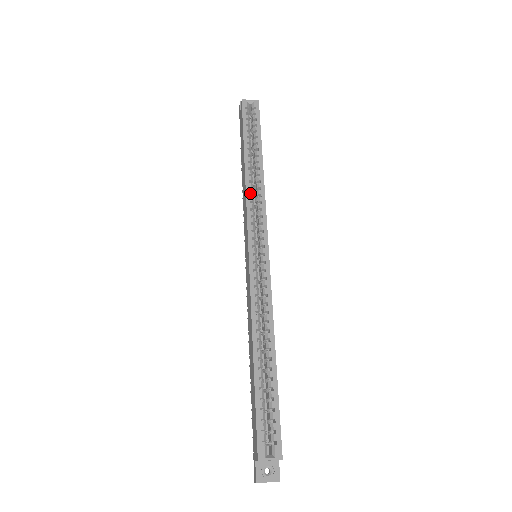
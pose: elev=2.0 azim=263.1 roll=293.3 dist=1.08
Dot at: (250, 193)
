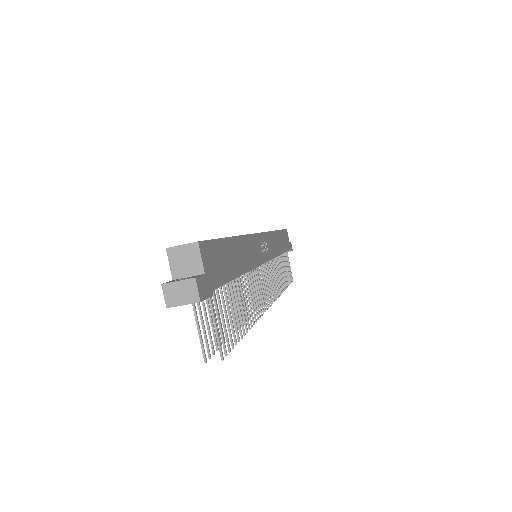
Dot at: occluded
